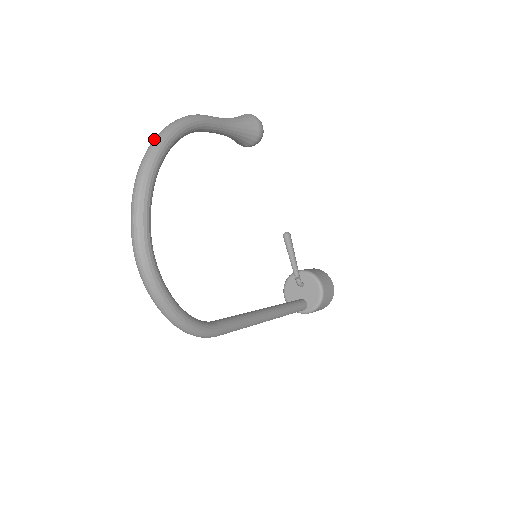
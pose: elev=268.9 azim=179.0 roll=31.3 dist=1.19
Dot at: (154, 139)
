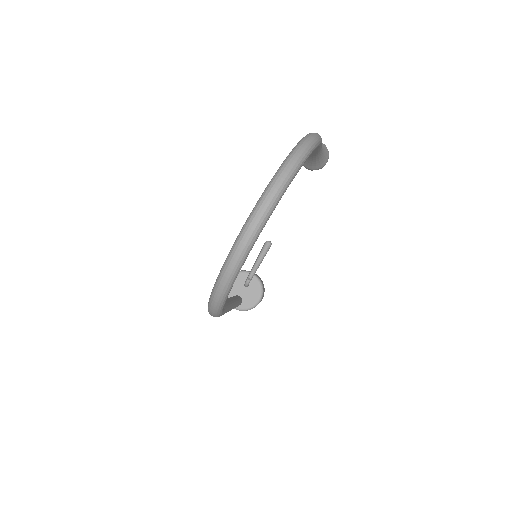
Dot at: (302, 145)
